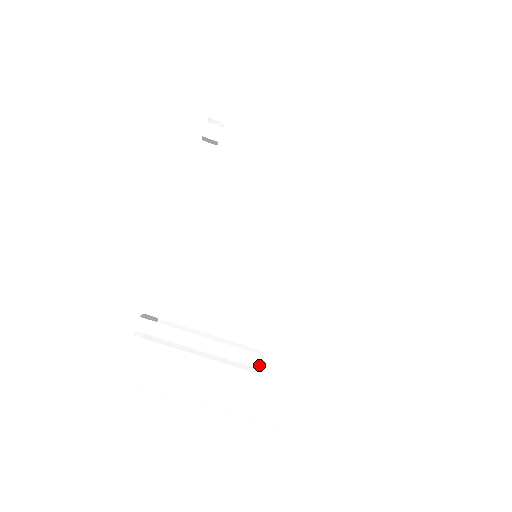
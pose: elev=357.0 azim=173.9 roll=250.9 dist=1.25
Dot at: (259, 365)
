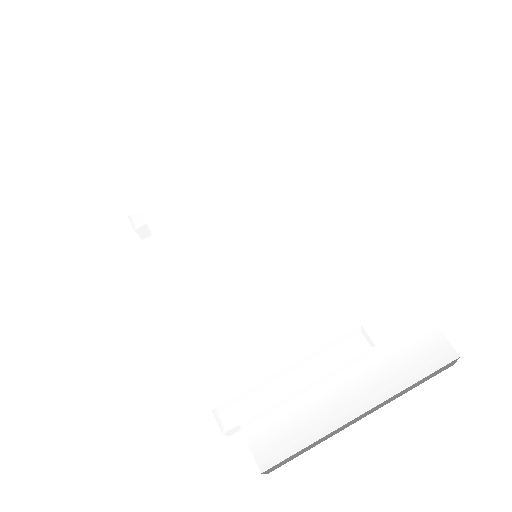
Dot at: (355, 325)
